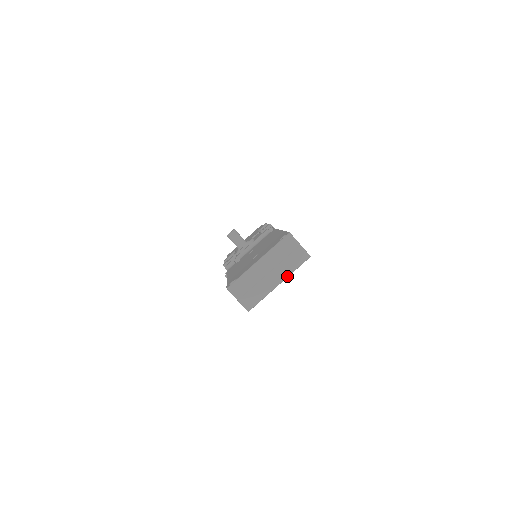
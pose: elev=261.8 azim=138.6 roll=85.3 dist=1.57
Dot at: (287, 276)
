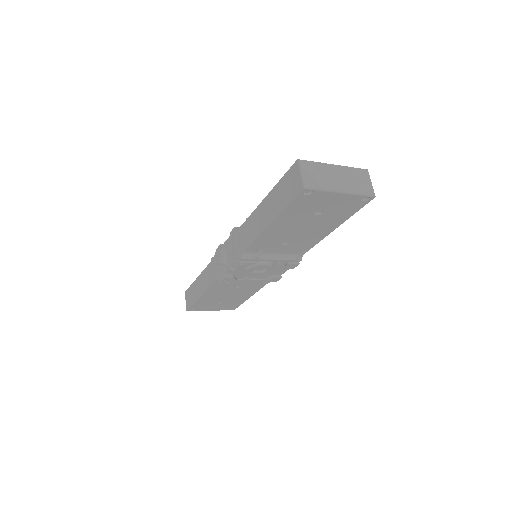
Dot at: (351, 192)
